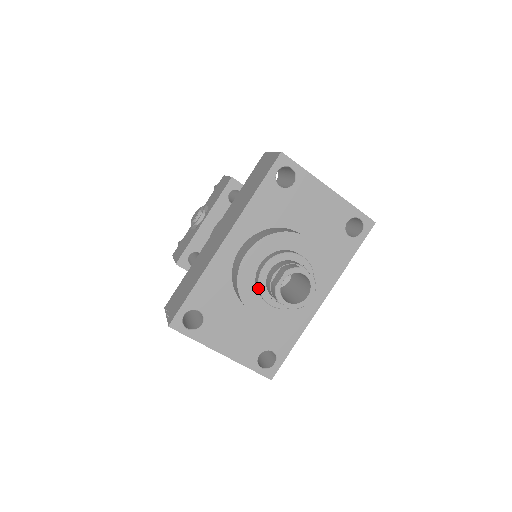
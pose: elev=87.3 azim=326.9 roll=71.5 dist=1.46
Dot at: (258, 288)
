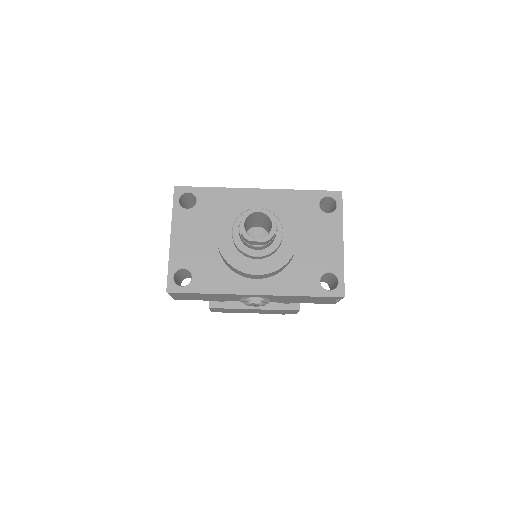
Dot at: (240, 214)
